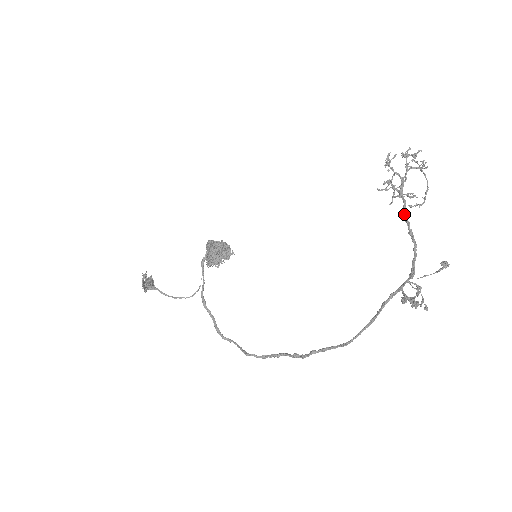
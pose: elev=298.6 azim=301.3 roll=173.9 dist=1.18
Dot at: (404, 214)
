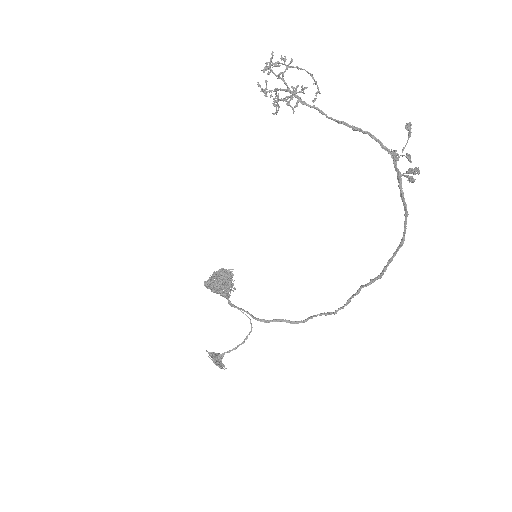
Dot at: occluded
